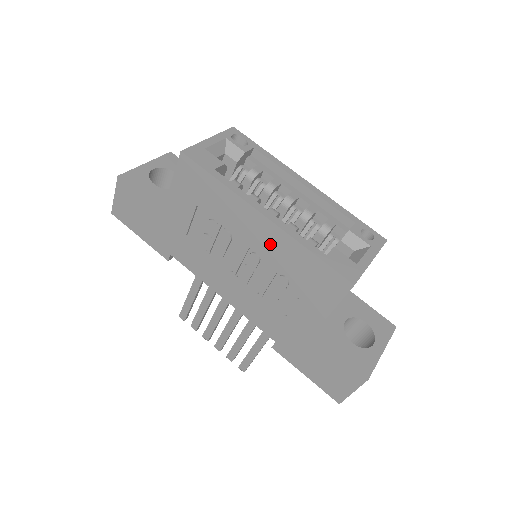
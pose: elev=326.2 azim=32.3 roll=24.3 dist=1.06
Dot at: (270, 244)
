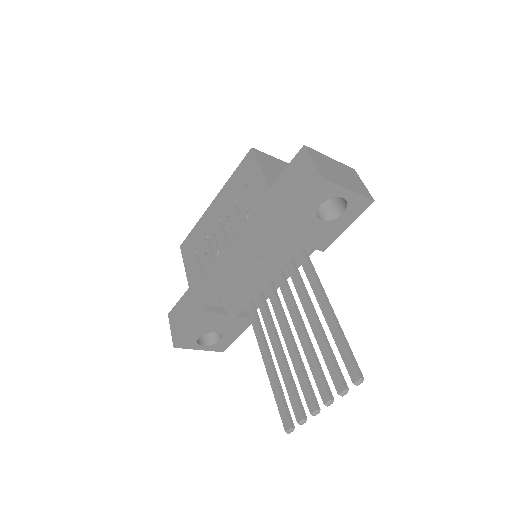
Dot at: (223, 203)
